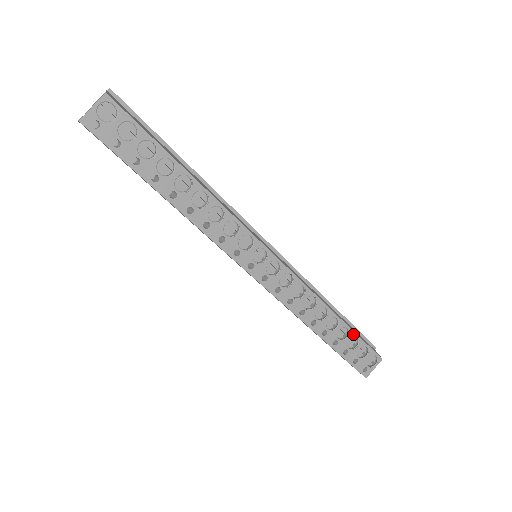
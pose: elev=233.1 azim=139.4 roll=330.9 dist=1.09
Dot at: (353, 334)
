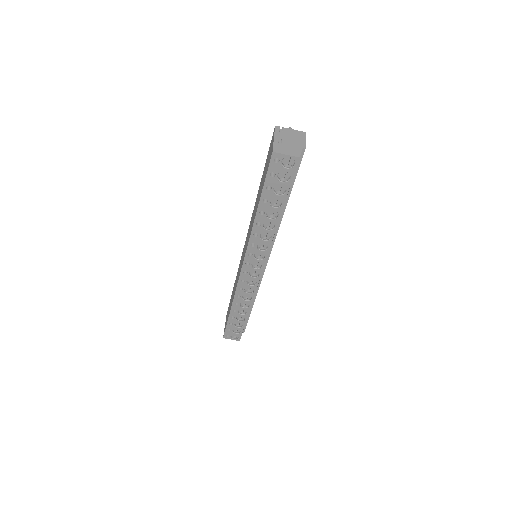
Dot at: (244, 323)
